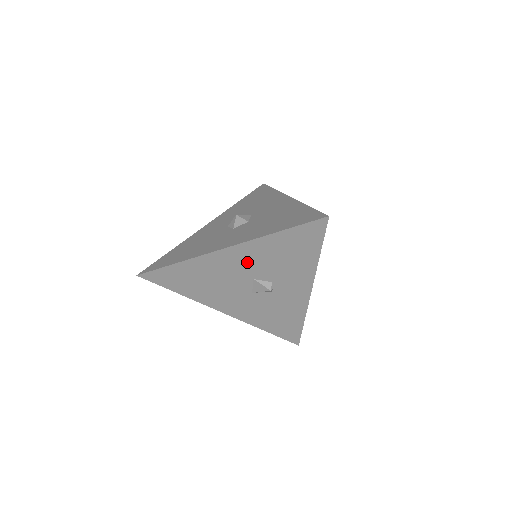
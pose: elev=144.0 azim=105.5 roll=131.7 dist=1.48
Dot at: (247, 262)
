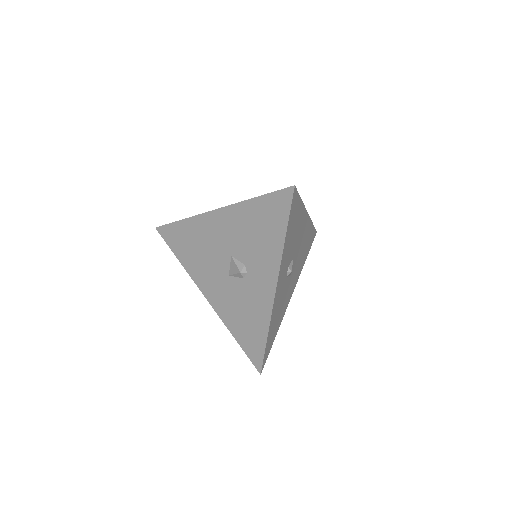
Dot at: (229, 232)
